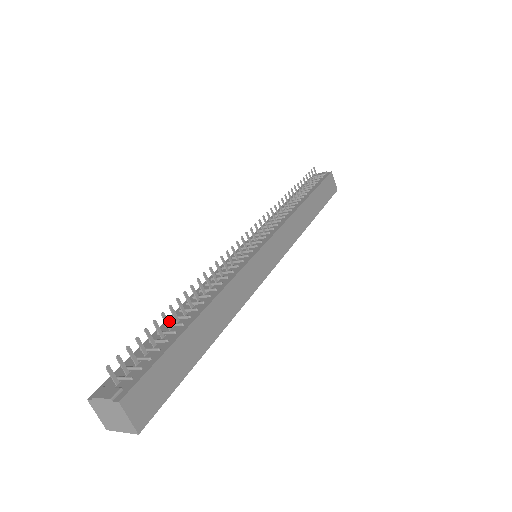
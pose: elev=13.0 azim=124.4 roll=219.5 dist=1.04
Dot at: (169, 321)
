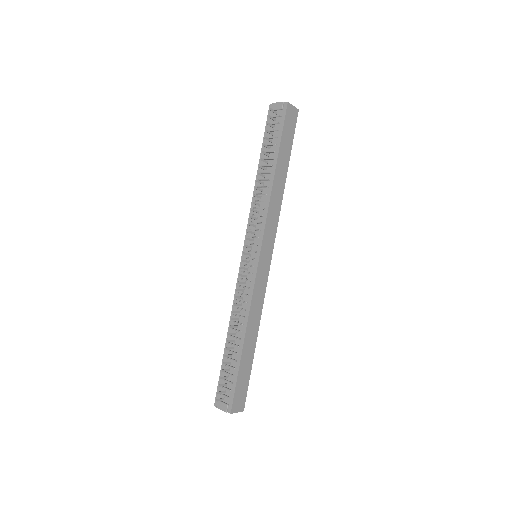
Dot at: (228, 345)
